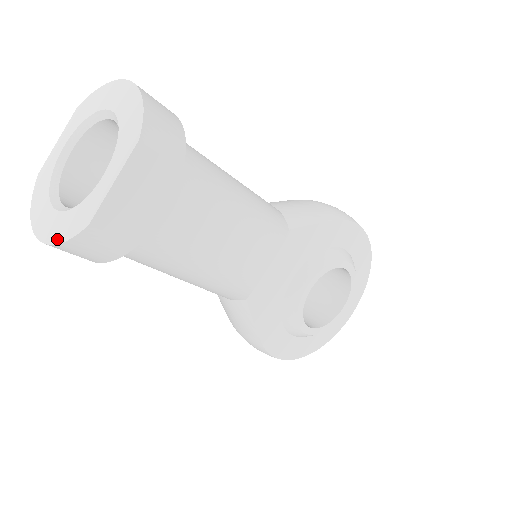
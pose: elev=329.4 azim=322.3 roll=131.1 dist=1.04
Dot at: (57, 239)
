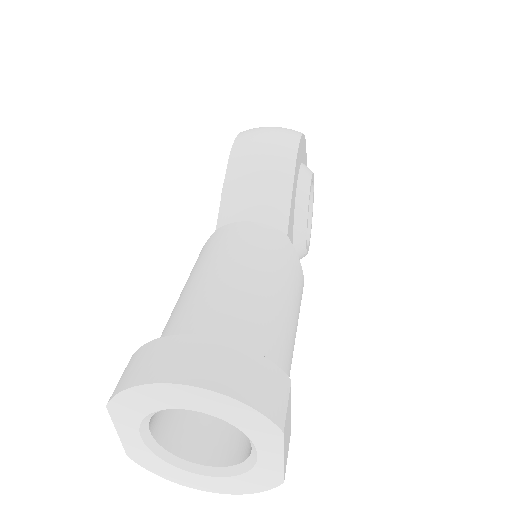
Dot at: (247, 492)
